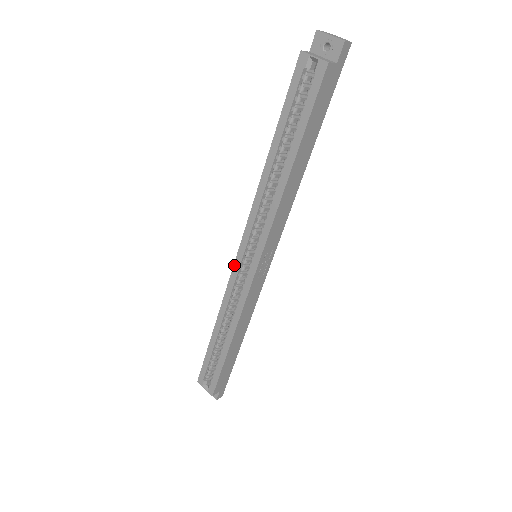
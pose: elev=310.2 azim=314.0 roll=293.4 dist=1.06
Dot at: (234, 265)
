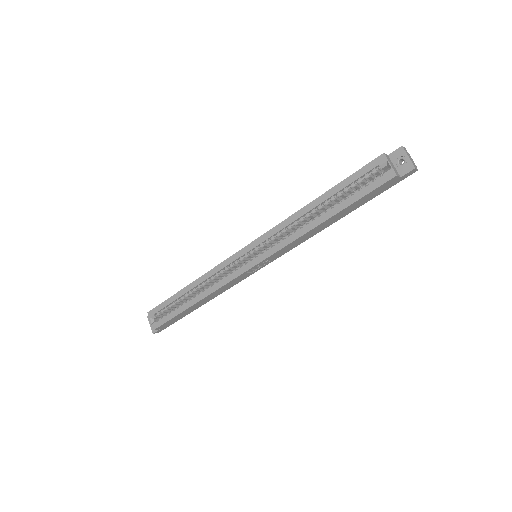
Dot at: (237, 253)
